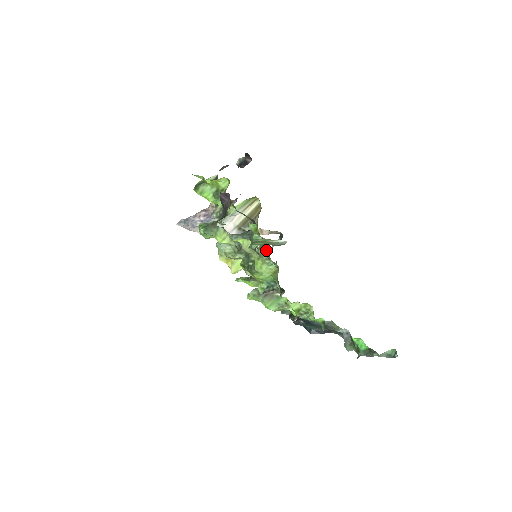
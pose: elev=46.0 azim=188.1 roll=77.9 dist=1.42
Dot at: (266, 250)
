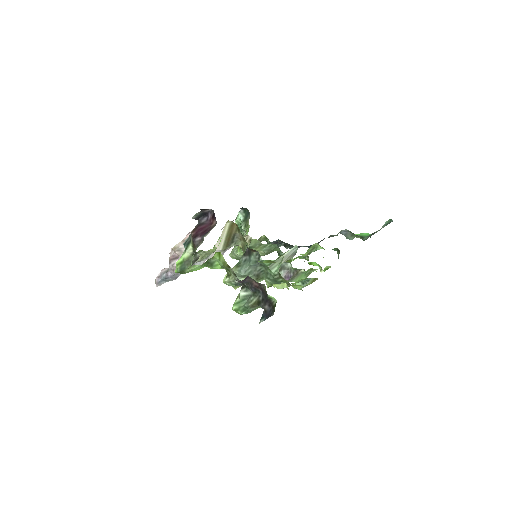
Dot at: (256, 241)
